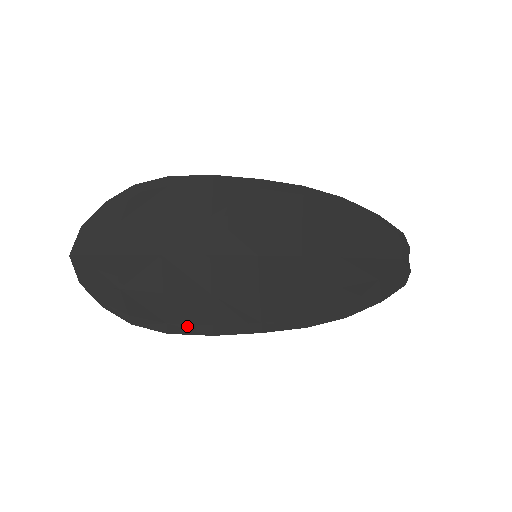
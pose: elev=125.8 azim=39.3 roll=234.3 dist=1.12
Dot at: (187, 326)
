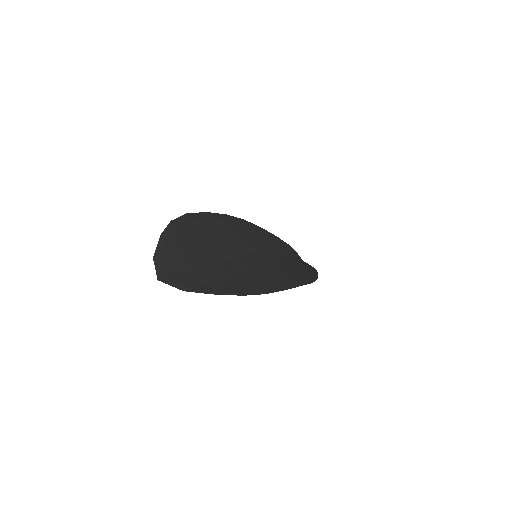
Dot at: (270, 288)
